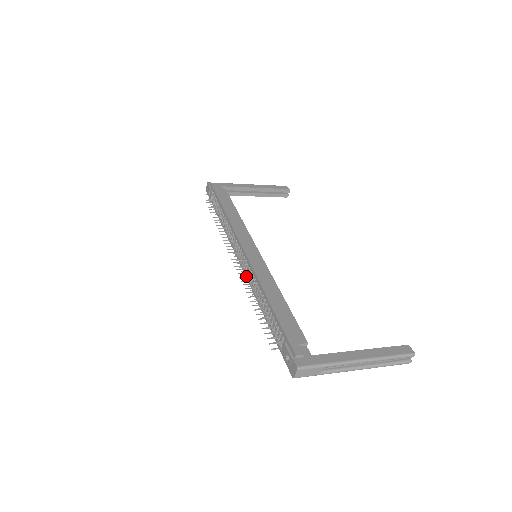
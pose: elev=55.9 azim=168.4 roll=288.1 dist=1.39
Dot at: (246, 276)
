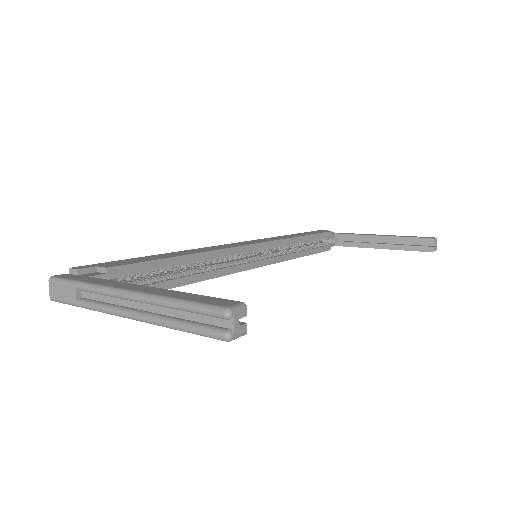
Dot at: occluded
